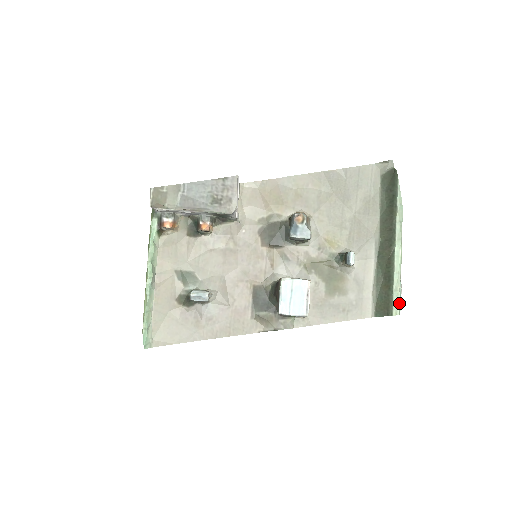
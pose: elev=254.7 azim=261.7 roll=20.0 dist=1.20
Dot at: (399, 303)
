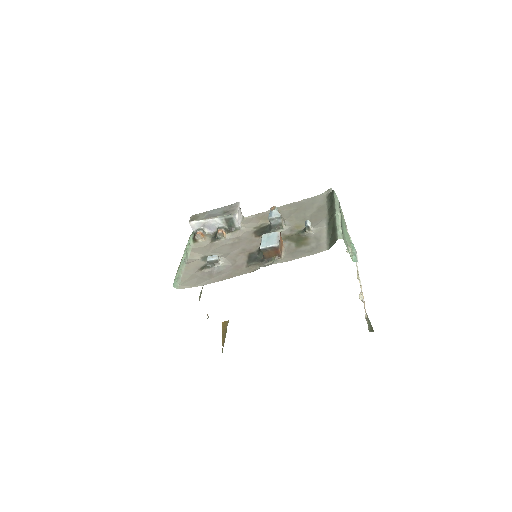
Dot at: (342, 234)
